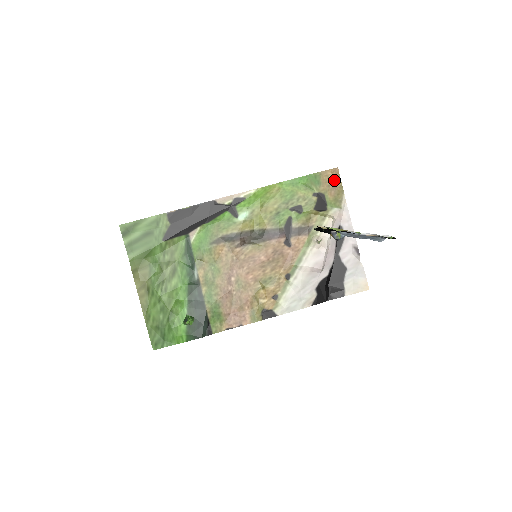
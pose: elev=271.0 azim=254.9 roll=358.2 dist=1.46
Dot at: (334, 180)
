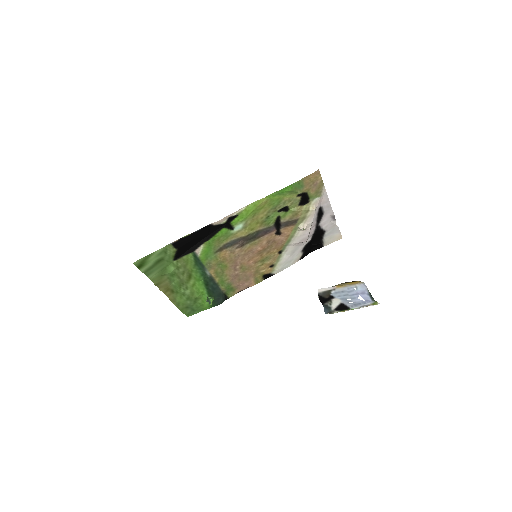
Dot at: (315, 180)
